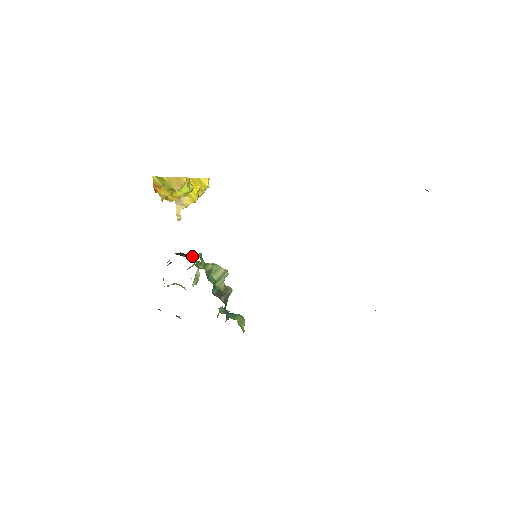
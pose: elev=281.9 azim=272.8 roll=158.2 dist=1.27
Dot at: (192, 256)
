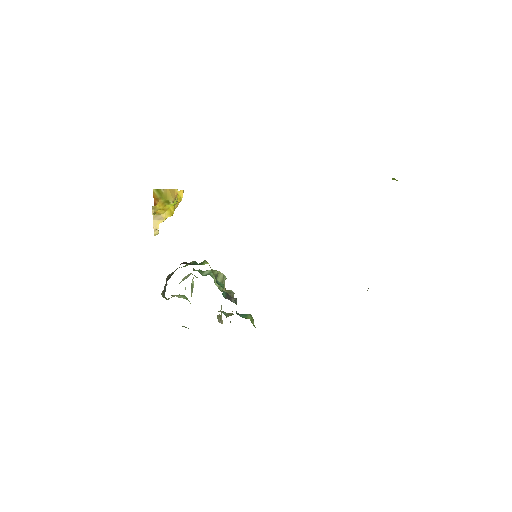
Dot at: (199, 264)
